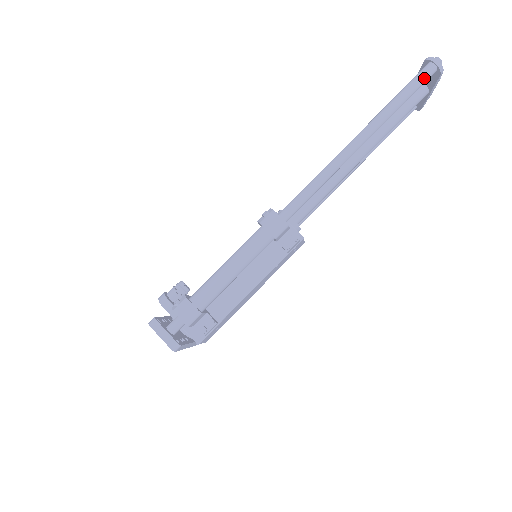
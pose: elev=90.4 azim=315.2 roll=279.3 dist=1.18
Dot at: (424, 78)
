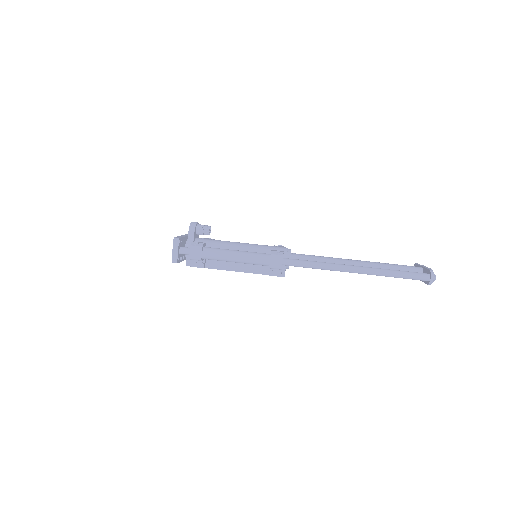
Dot at: (418, 278)
